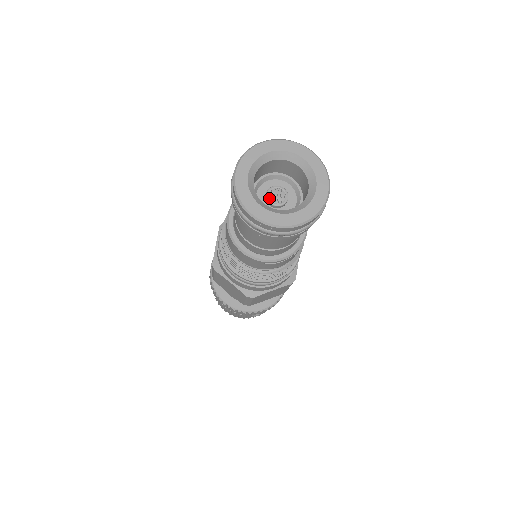
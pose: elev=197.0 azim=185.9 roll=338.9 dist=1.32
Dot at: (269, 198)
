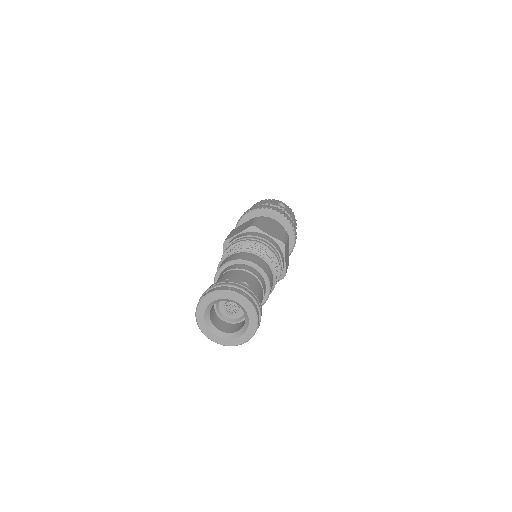
Dot at: (226, 305)
